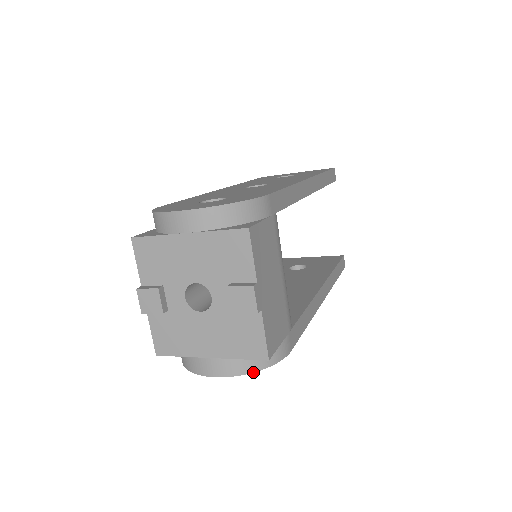
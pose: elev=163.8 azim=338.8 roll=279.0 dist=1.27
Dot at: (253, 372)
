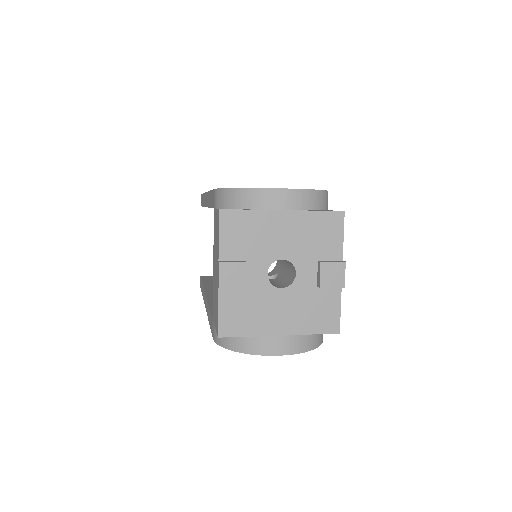
Dot at: (312, 349)
